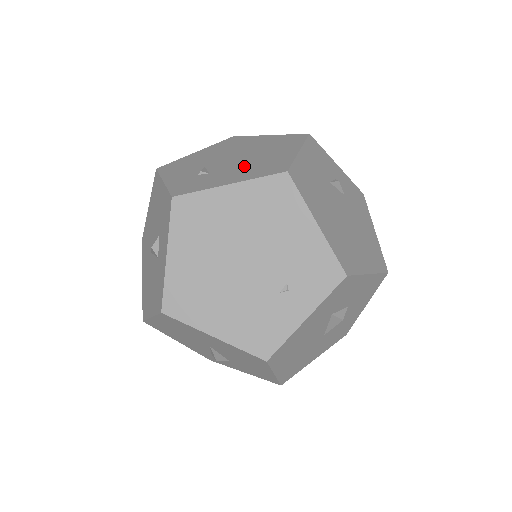
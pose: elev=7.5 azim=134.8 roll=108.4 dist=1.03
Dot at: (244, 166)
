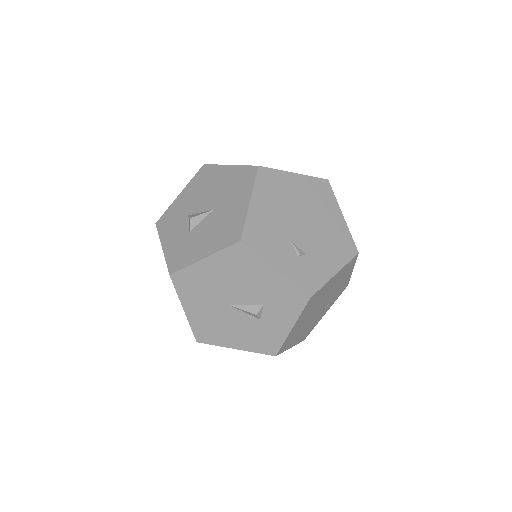
Dot at: (324, 242)
